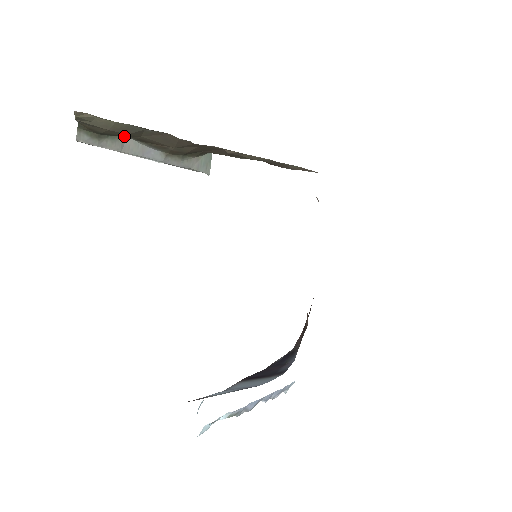
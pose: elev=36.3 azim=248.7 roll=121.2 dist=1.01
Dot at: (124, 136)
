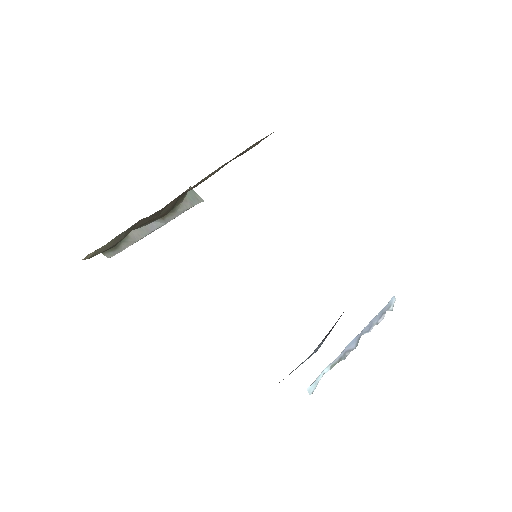
Dot at: occluded
